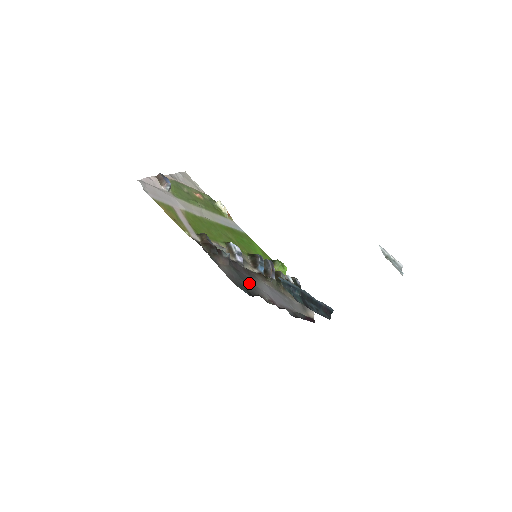
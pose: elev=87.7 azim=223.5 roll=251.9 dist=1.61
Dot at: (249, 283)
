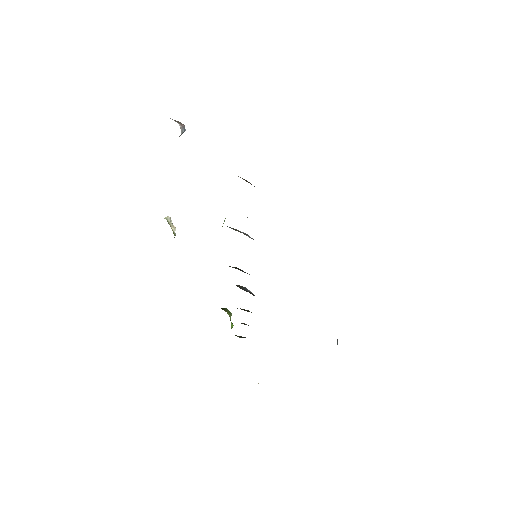
Dot at: occluded
